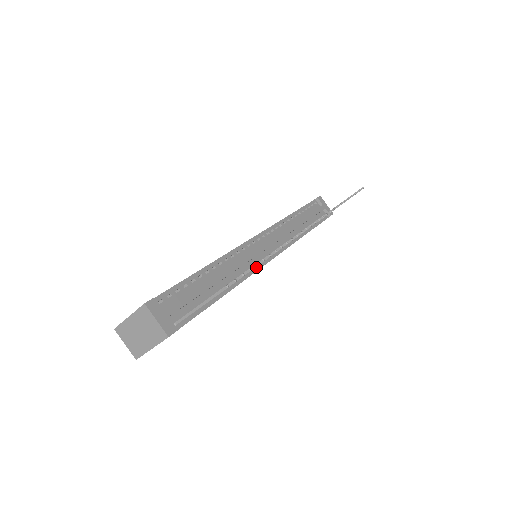
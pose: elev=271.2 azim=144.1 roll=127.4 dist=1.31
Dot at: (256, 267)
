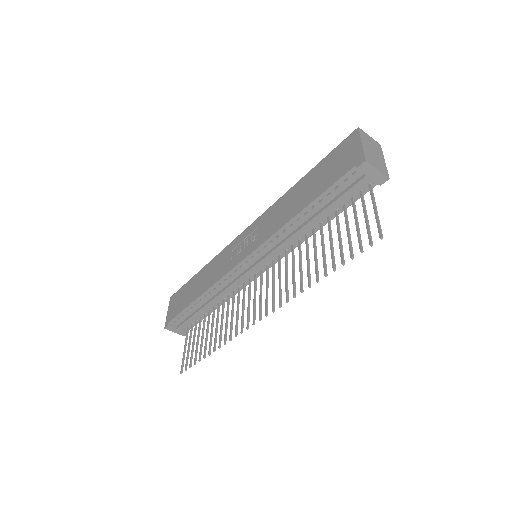
Dot at: (245, 284)
